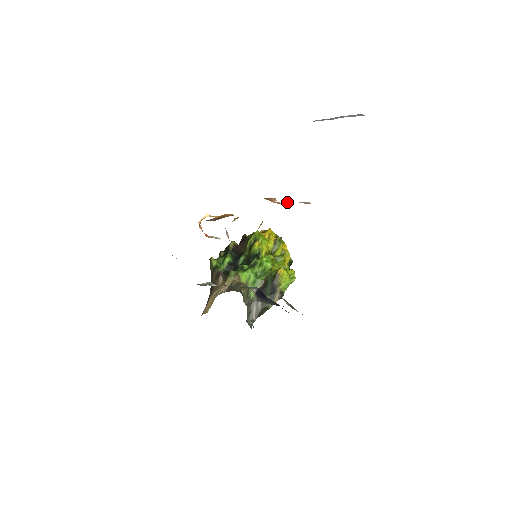
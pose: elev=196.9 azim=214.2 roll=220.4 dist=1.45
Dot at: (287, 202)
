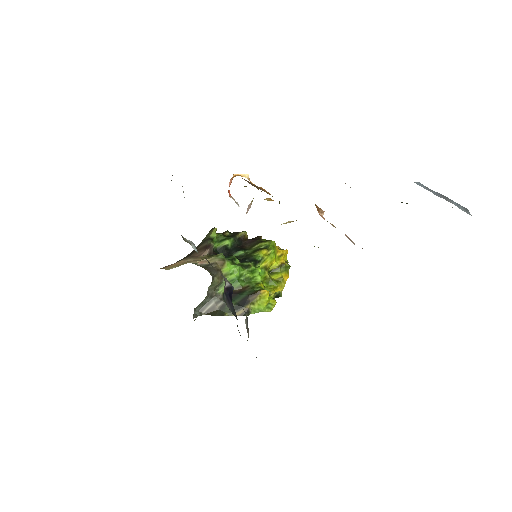
Dot at: (332, 224)
